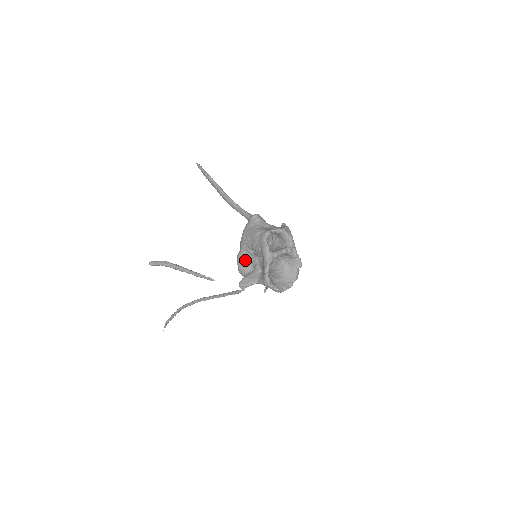
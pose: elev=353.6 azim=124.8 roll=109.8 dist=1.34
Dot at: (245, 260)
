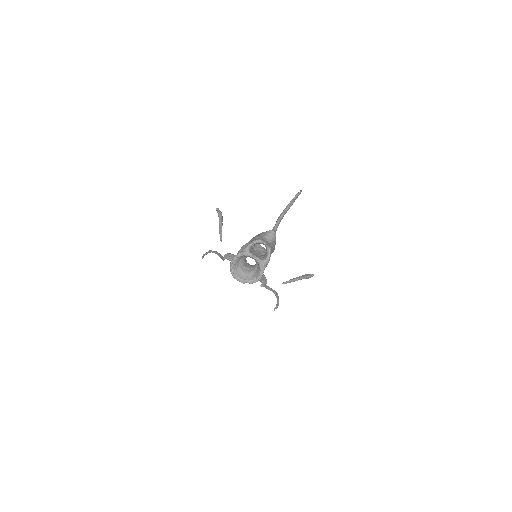
Dot at: occluded
